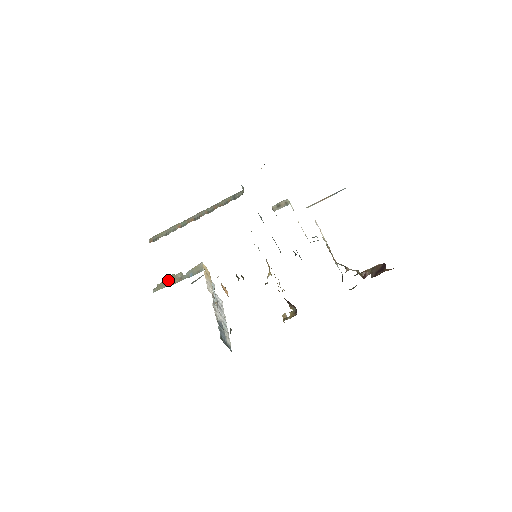
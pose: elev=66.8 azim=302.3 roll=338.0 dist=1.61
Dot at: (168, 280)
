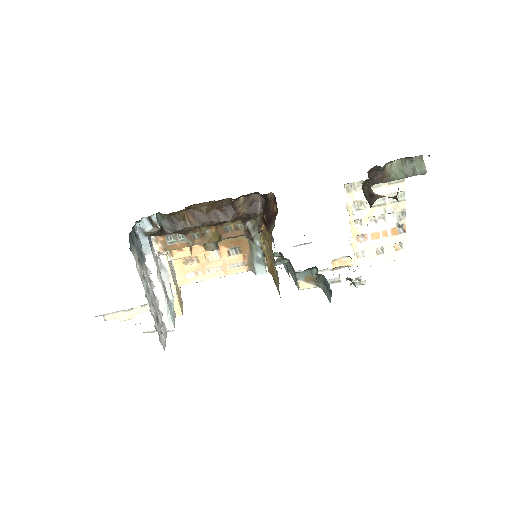
Dot at: (124, 312)
